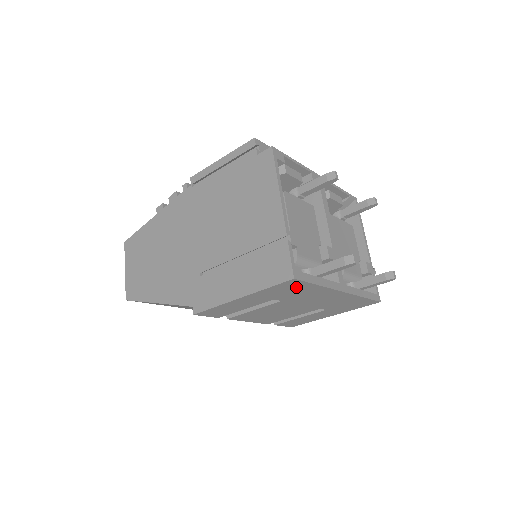
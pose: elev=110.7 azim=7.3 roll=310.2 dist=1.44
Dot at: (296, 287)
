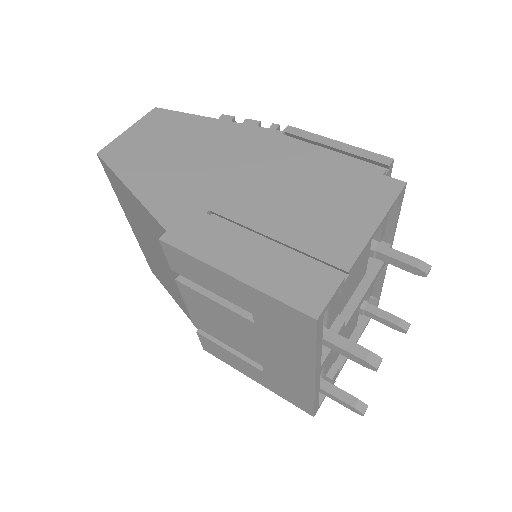
Dot at: (297, 328)
